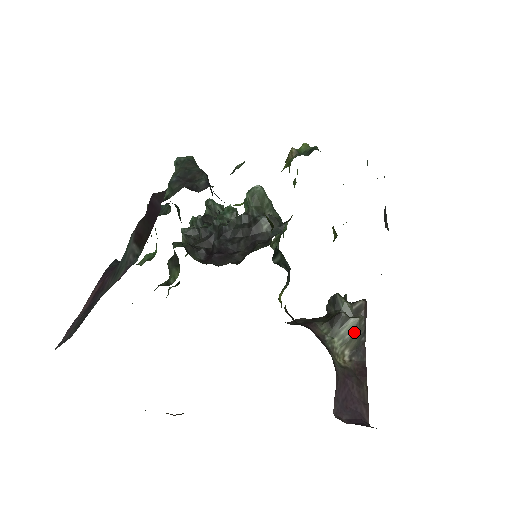
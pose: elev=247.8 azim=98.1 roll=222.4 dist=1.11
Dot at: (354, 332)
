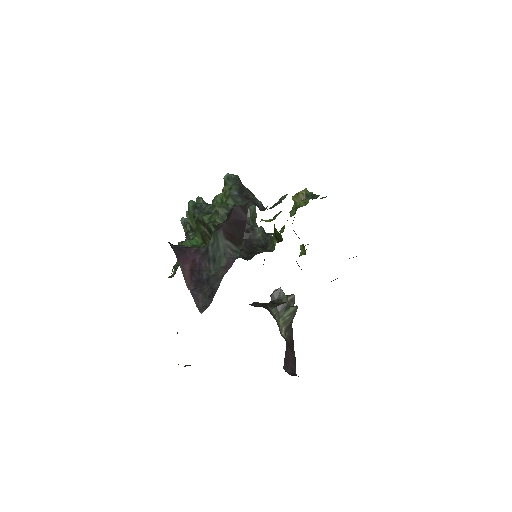
Dot at: (291, 316)
